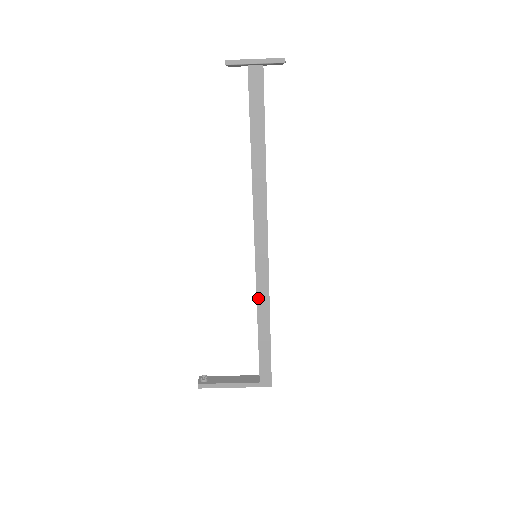
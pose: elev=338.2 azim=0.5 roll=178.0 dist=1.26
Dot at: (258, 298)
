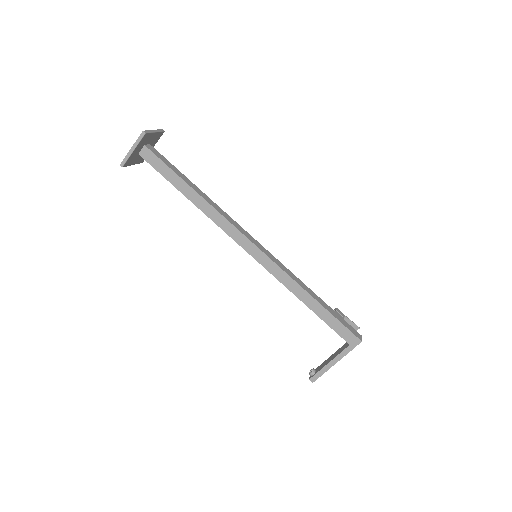
Dot at: (283, 283)
